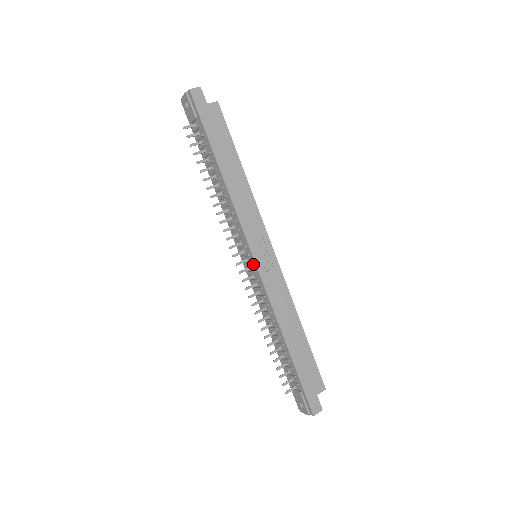
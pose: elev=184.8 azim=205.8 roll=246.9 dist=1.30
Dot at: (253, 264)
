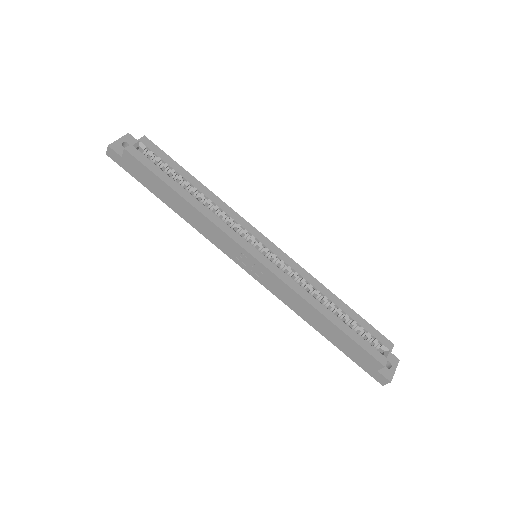
Dot at: occluded
